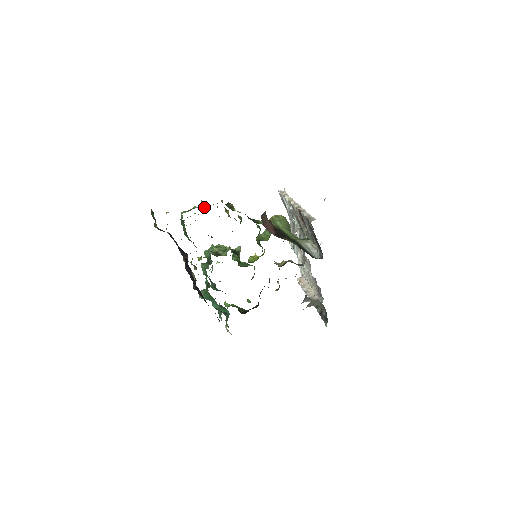
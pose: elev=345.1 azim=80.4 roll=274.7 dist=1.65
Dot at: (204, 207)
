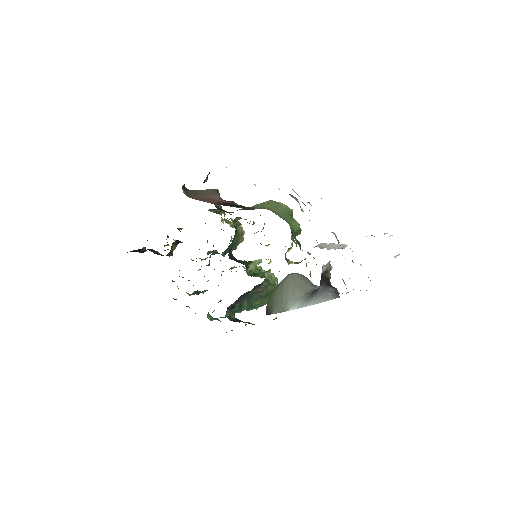
Dot at: occluded
